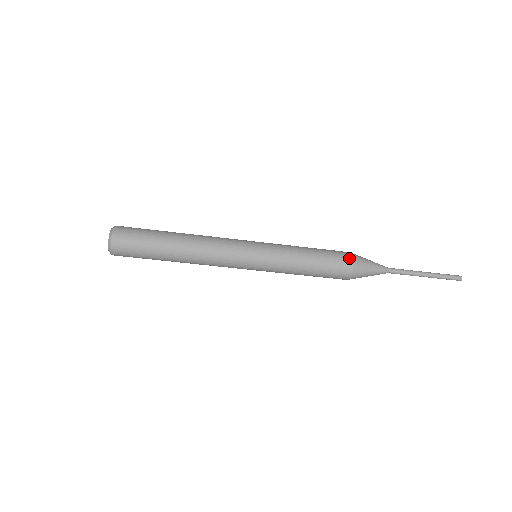
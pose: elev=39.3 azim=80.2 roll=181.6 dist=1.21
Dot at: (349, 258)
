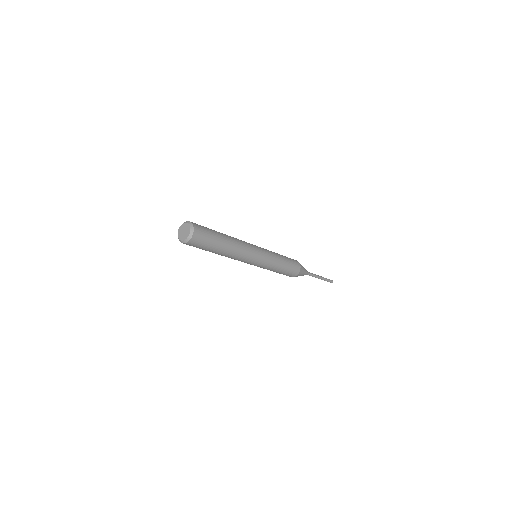
Dot at: (297, 262)
